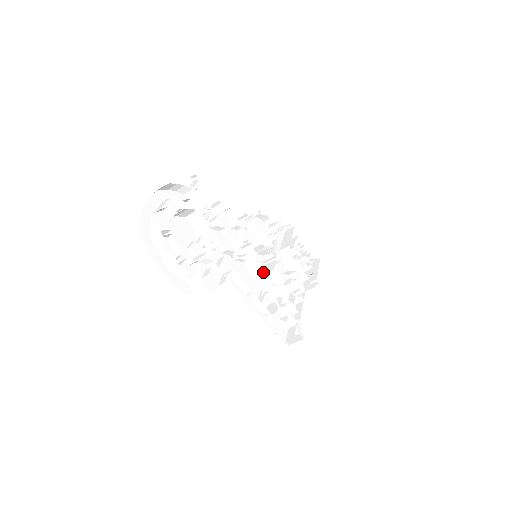
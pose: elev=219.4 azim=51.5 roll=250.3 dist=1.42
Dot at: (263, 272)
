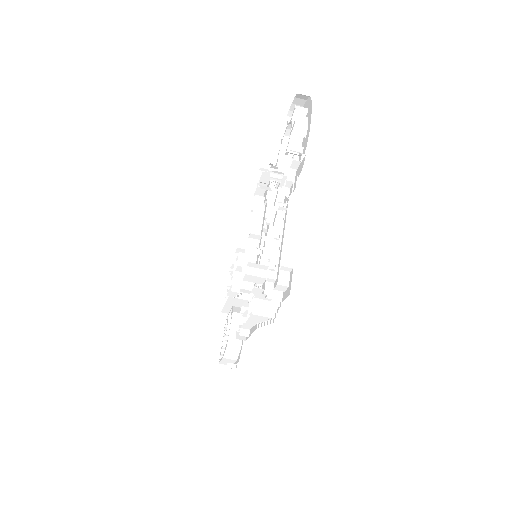
Dot at: occluded
